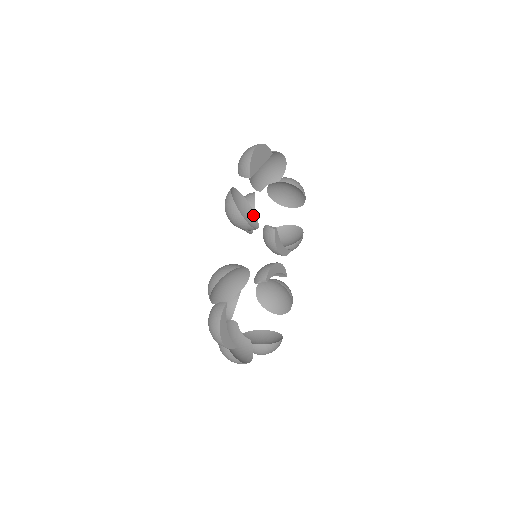
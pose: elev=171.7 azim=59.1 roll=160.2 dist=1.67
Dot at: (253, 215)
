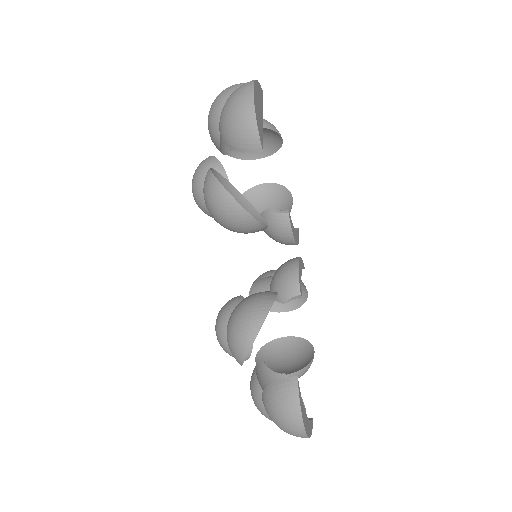
Dot at: (243, 200)
